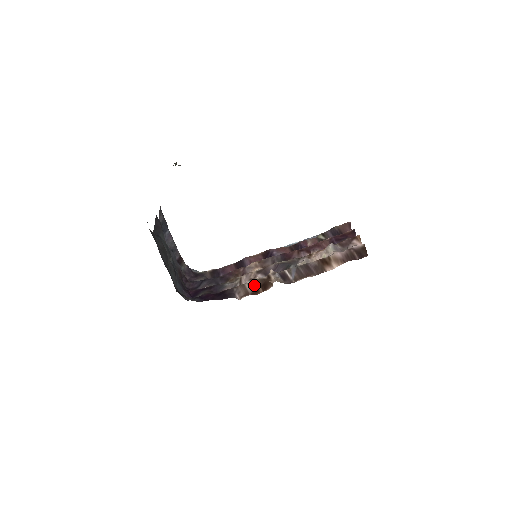
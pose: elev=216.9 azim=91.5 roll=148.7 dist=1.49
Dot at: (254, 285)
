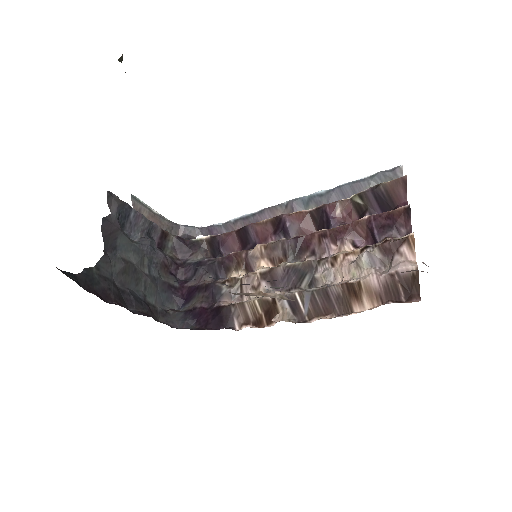
Dot at: (256, 309)
